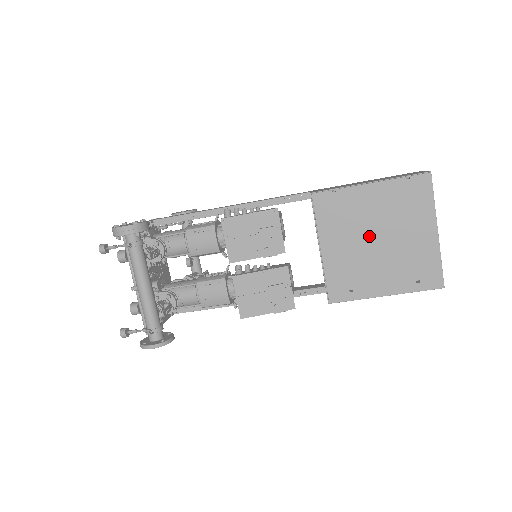
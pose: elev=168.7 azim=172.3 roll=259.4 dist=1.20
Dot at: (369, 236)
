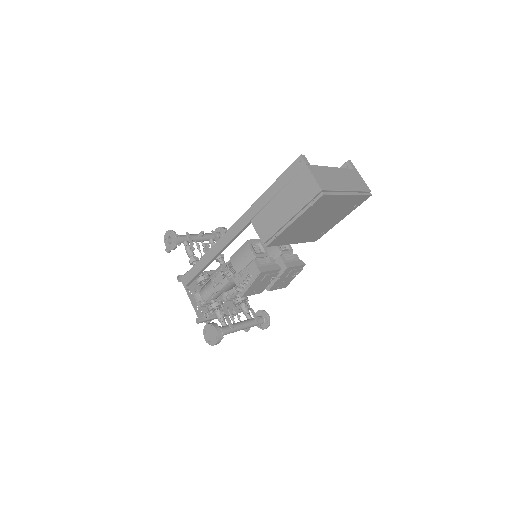
Dot at: (313, 225)
